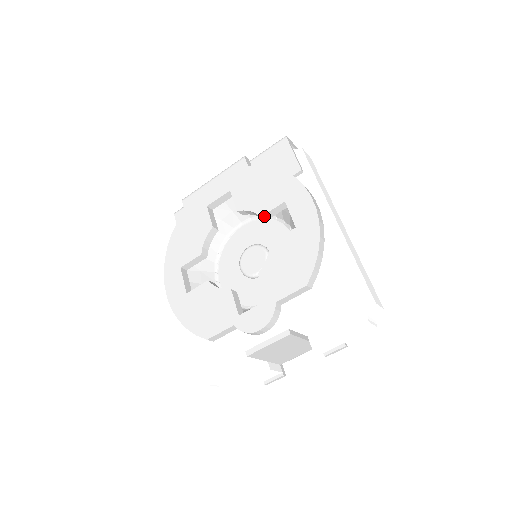
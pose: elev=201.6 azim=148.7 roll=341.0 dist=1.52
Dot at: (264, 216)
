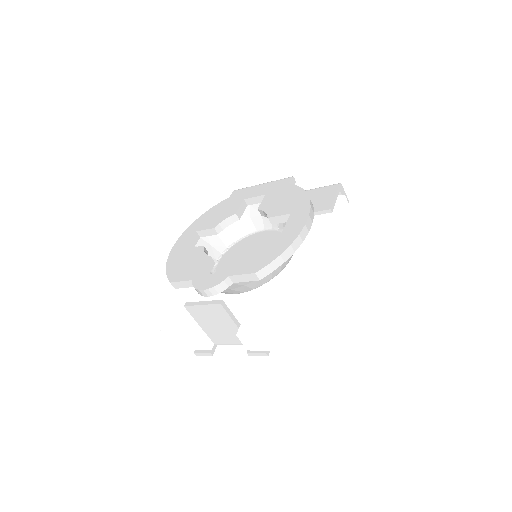
Dot at: (271, 219)
